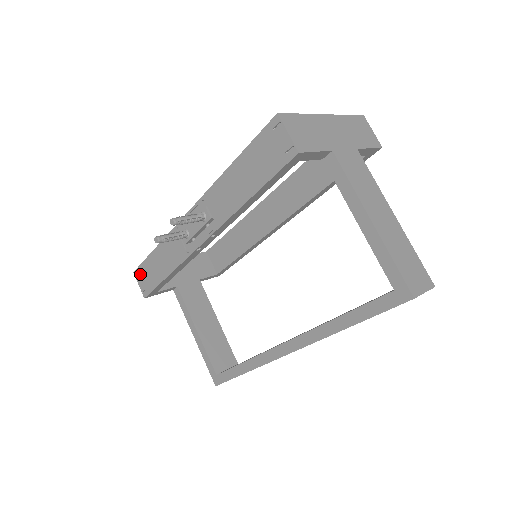
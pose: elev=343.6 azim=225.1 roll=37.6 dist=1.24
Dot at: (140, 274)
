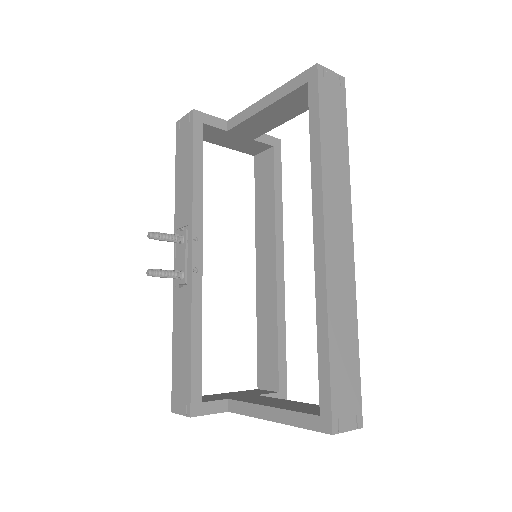
Dot at: (176, 398)
